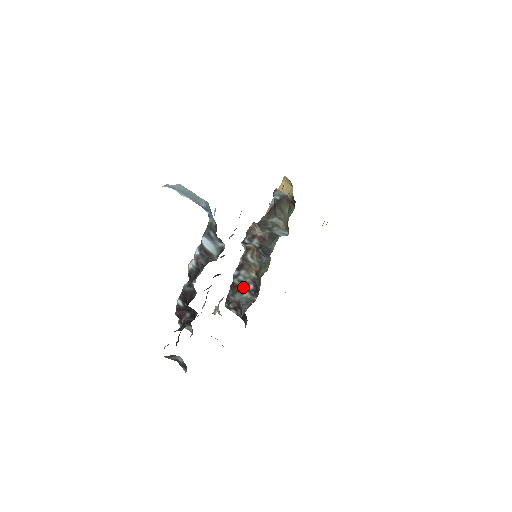
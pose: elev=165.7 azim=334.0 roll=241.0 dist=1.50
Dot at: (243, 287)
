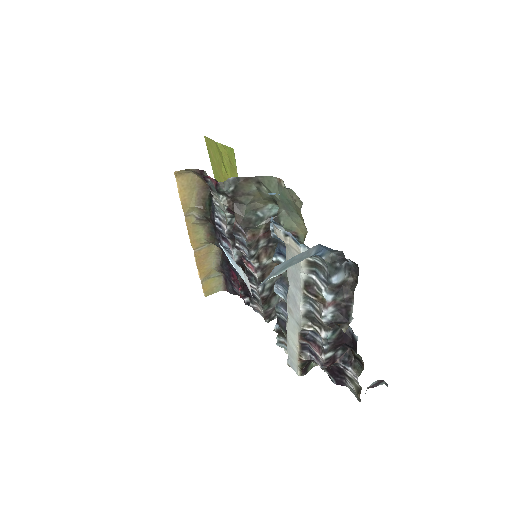
Dot at: (273, 290)
